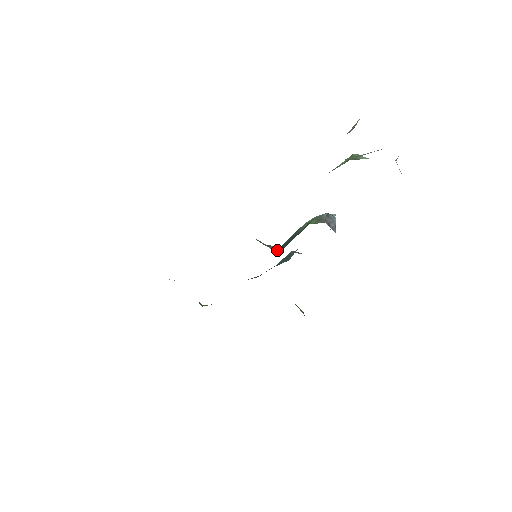
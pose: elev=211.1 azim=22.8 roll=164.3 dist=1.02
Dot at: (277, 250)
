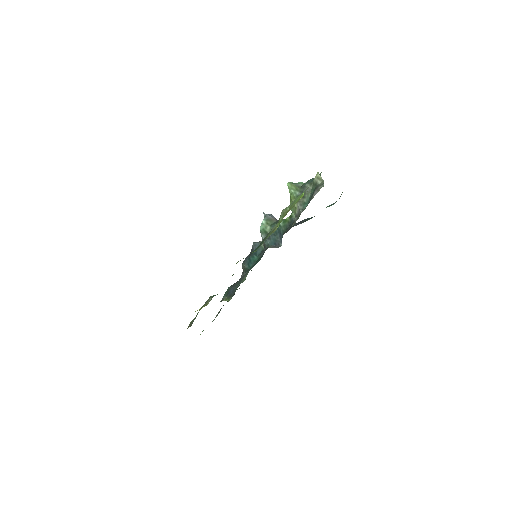
Dot at: (278, 247)
